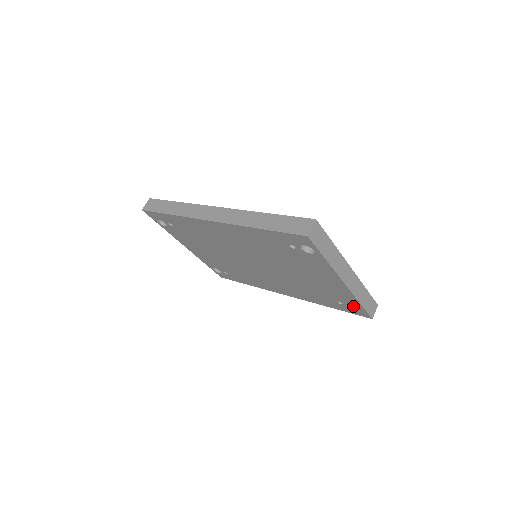
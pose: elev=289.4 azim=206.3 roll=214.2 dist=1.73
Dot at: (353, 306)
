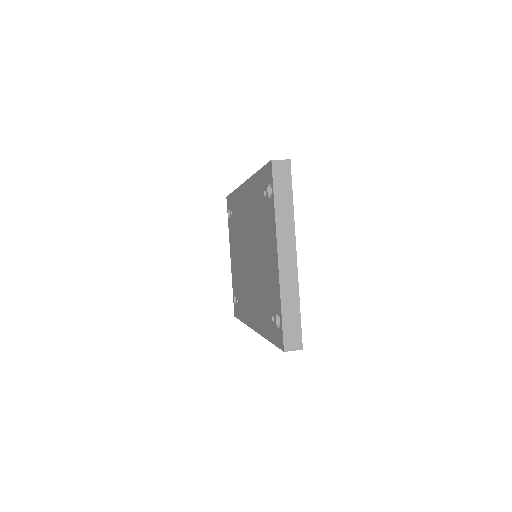
Dot at: occluded
